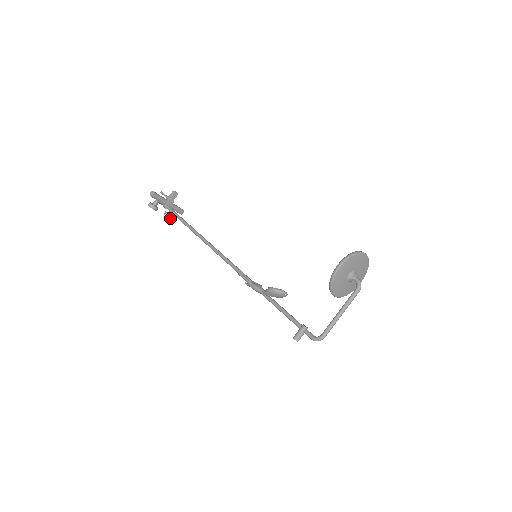
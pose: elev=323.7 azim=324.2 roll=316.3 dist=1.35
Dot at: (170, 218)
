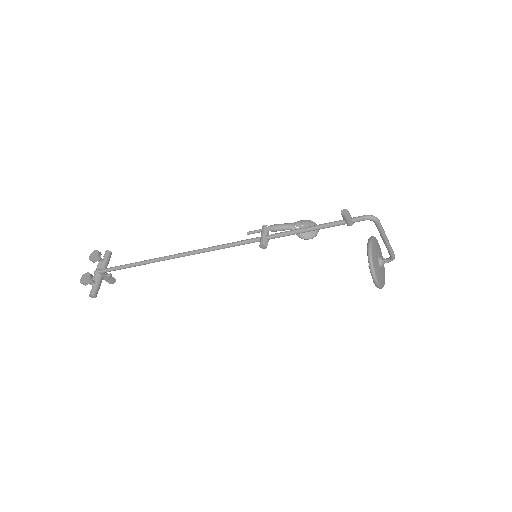
Dot at: (90, 277)
